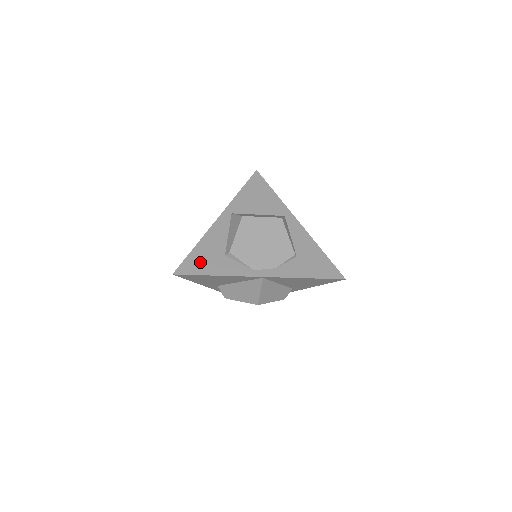
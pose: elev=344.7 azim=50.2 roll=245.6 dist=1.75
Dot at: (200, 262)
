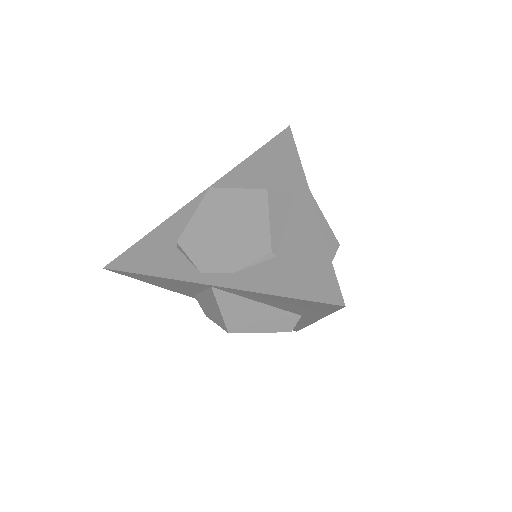
Dot at: (142, 254)
